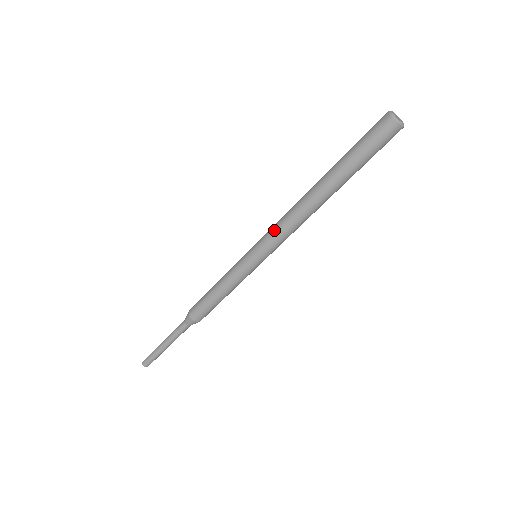
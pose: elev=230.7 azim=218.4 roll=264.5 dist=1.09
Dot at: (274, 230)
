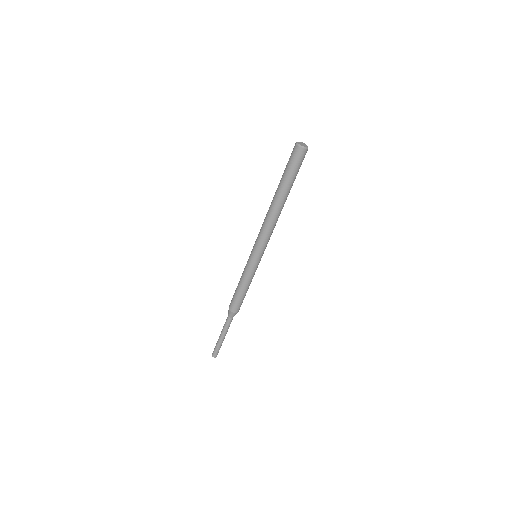
Dot at: occluded
